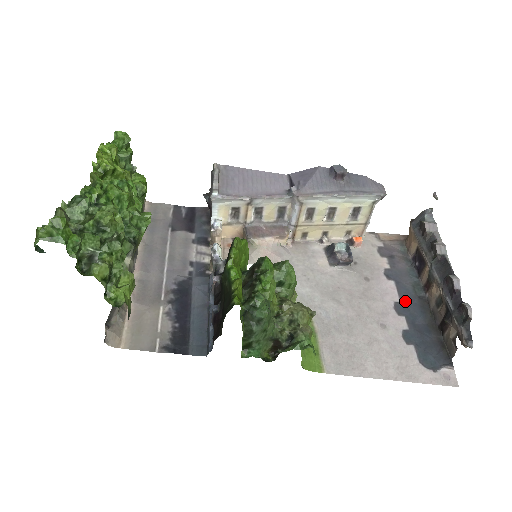
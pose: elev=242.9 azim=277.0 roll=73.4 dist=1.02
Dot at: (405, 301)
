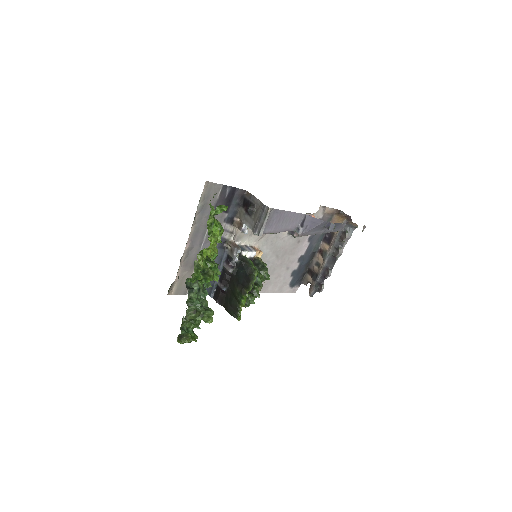
Dot at: (306, 255)
